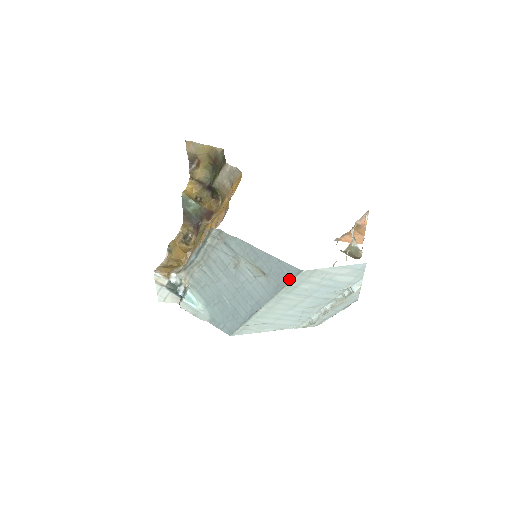
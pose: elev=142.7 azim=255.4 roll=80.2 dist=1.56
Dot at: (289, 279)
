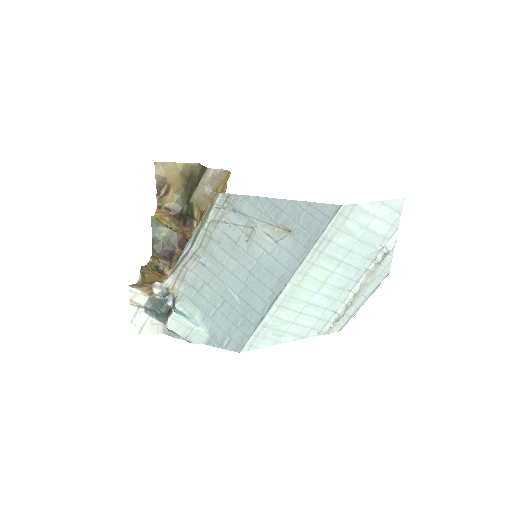
Dot at: (324, 225)
